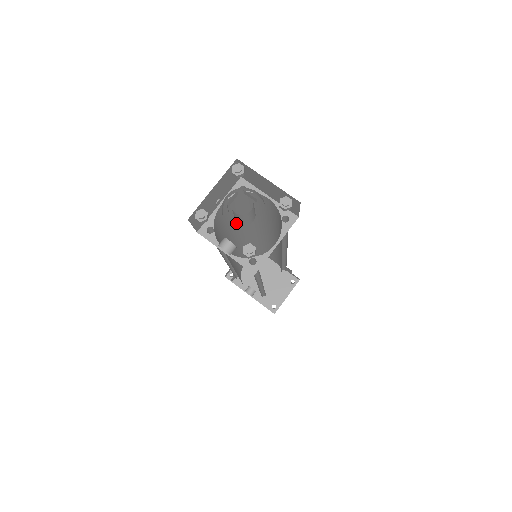
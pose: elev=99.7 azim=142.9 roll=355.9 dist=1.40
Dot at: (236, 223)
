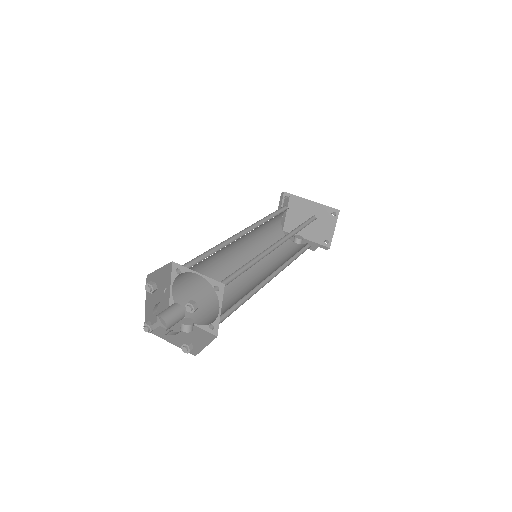
Dot at: (214, 256)
